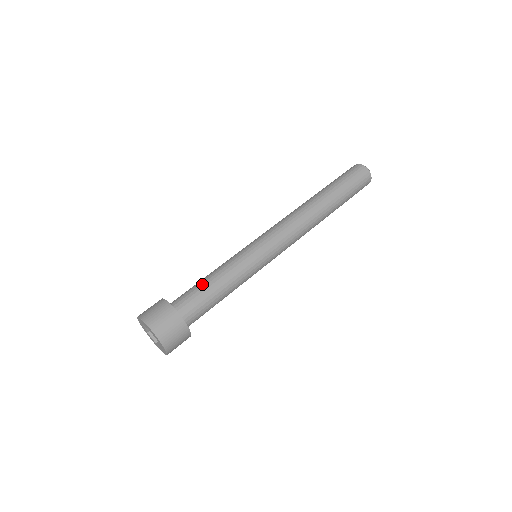
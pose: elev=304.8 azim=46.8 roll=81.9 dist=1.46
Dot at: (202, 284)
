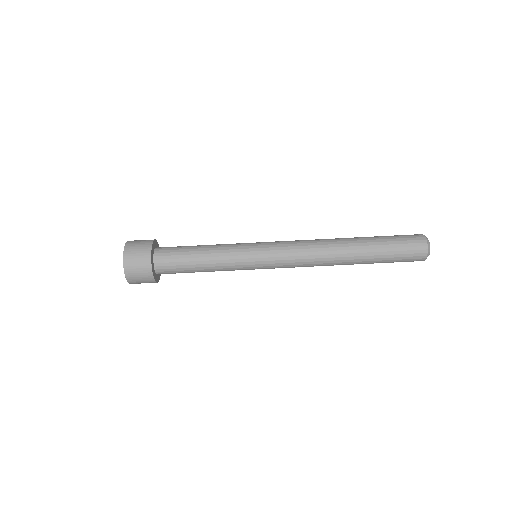
Dot at: (190, 254)
